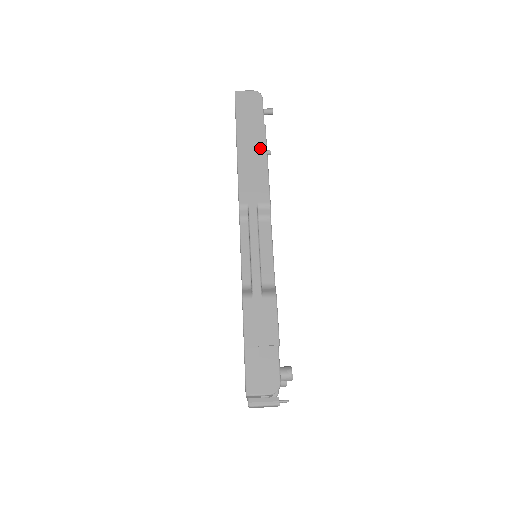
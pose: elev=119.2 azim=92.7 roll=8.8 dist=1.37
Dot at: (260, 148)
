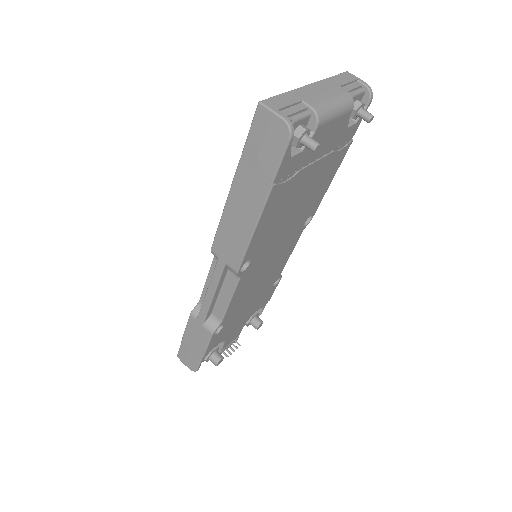
Dot at: (252, 211)
